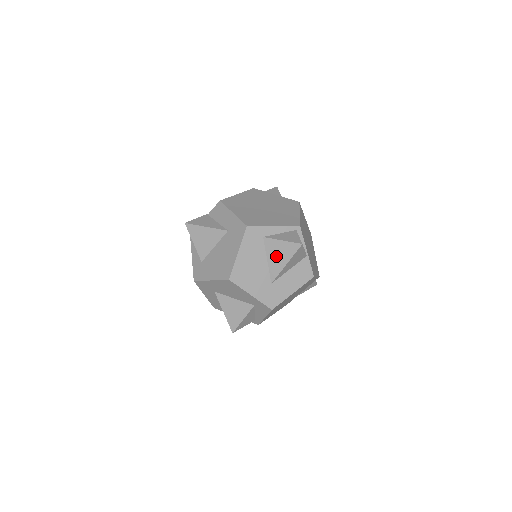
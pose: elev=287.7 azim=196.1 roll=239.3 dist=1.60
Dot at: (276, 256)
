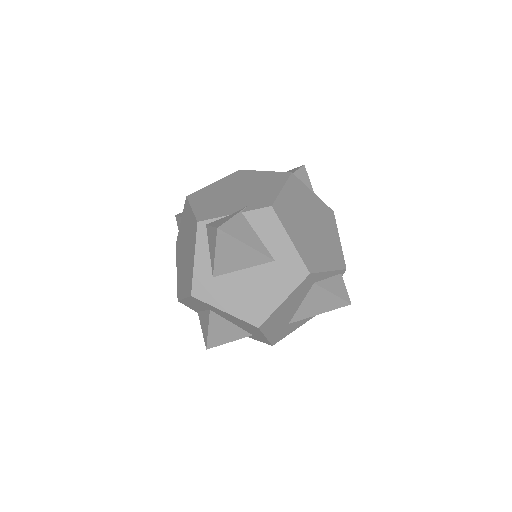
Dot at: (314, 304)
